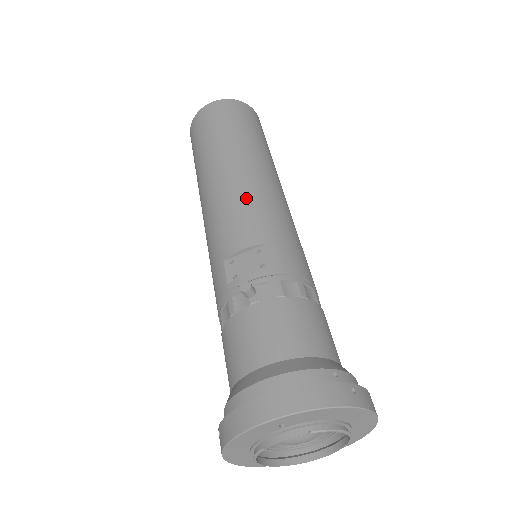
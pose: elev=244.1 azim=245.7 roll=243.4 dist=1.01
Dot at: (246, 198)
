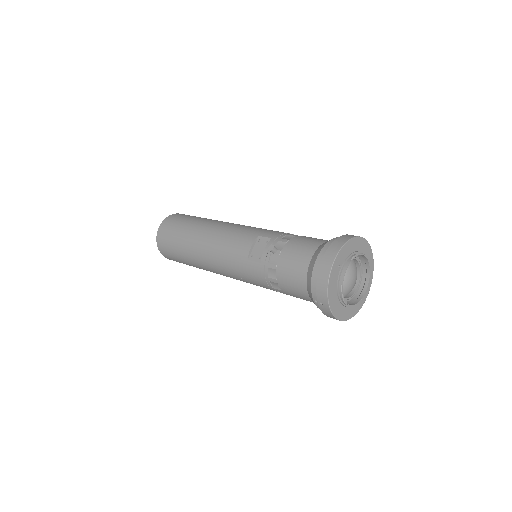
Dot at: (229, 233)
